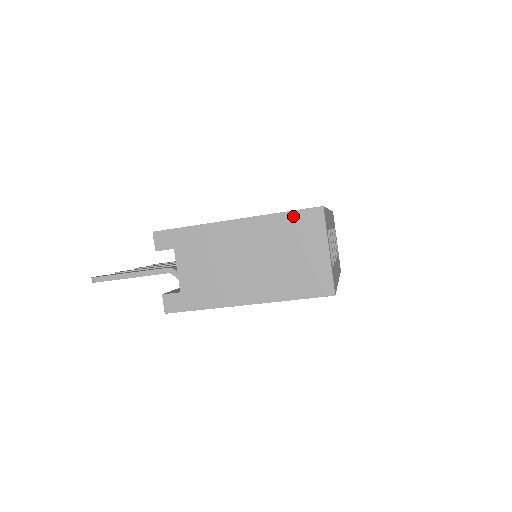
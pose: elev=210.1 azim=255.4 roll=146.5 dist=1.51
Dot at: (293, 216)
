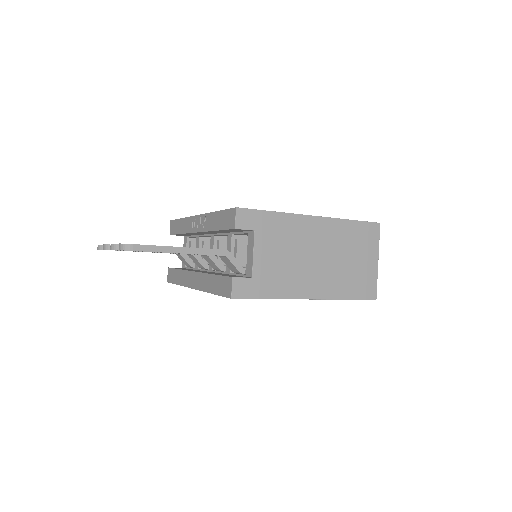
Dot at: (359, 225)
